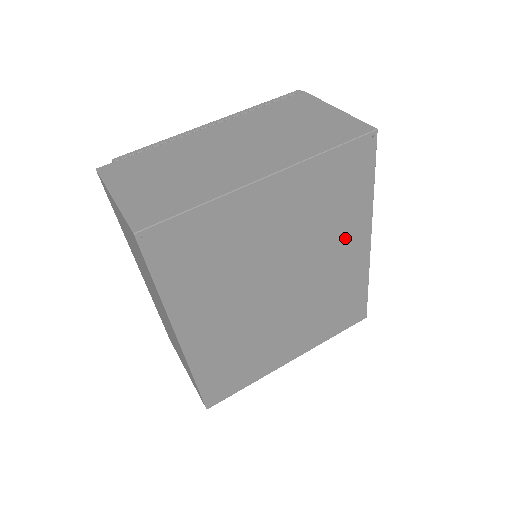
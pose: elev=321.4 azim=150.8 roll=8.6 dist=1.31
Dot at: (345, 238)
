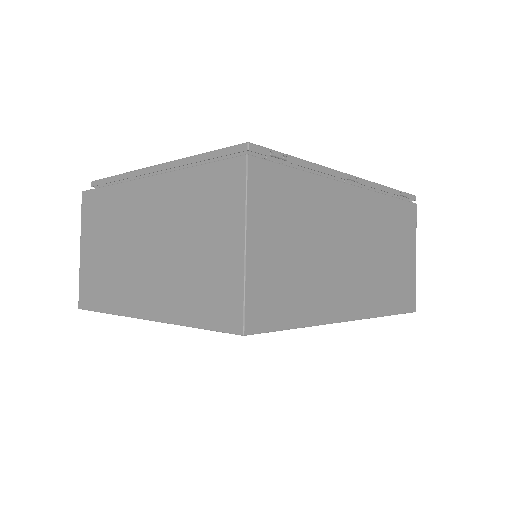
Dot at: occluded
